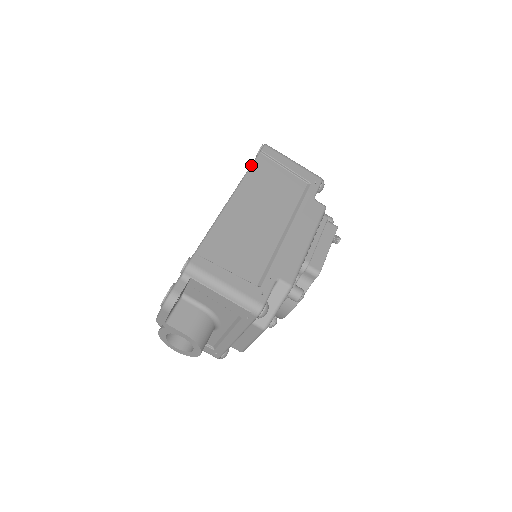
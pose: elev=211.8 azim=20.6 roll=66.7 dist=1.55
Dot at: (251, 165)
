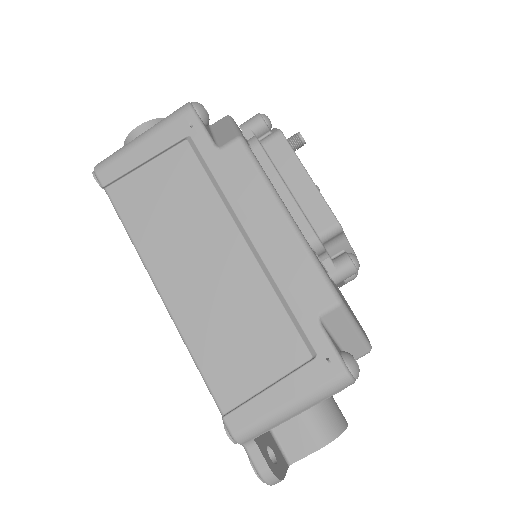
Dot at: occluded
